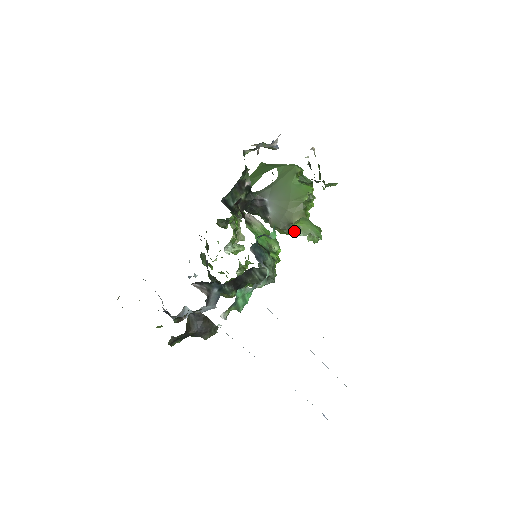
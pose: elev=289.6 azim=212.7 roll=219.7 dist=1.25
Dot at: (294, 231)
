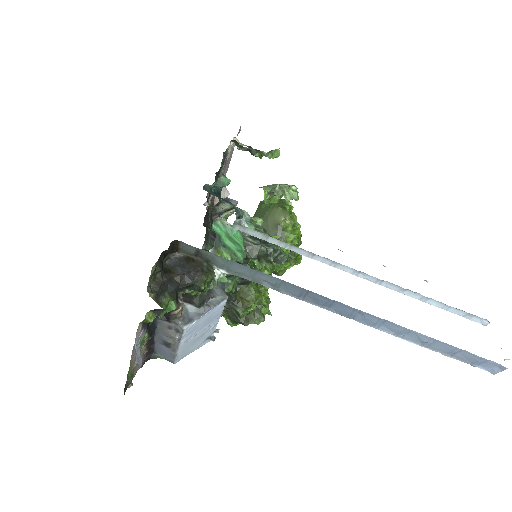
Dot at: (291, 235)
